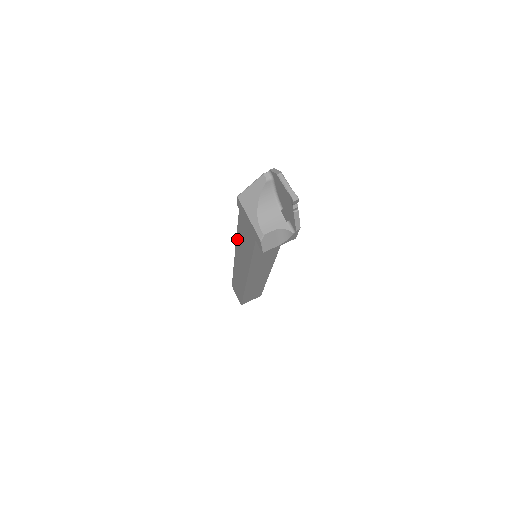
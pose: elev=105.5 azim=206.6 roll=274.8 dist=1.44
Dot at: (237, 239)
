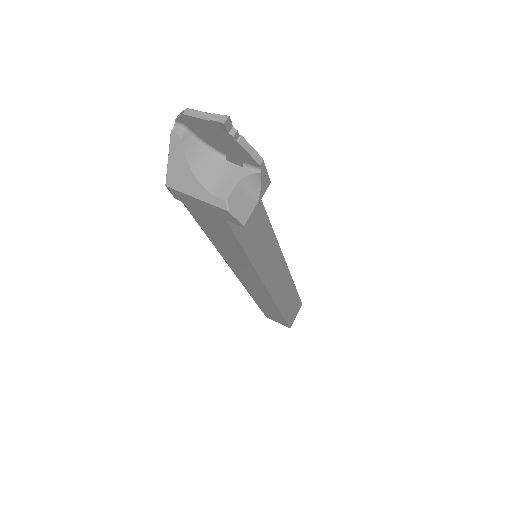
Dot at: (218, 249)
